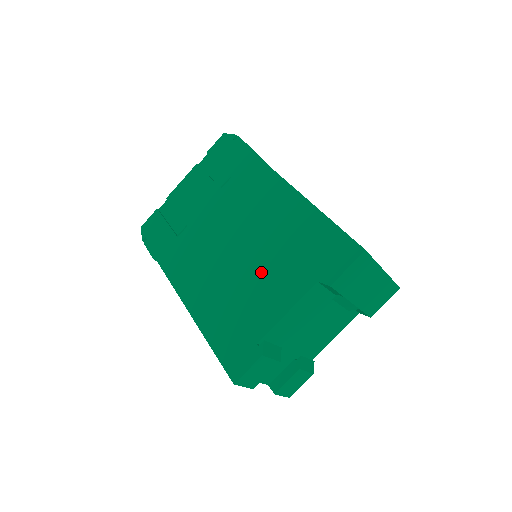
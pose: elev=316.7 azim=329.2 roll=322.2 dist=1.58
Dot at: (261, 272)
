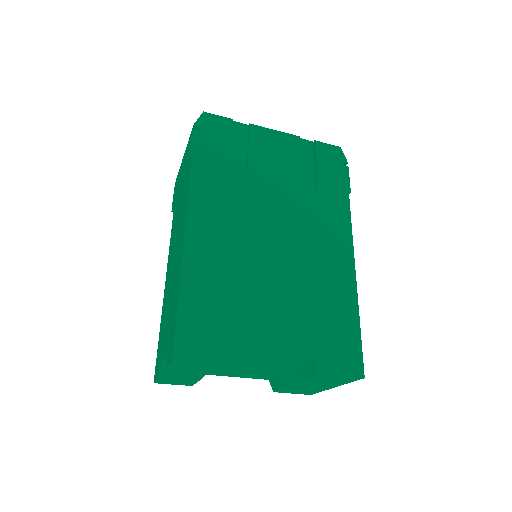
Dot at: (277, 295)
